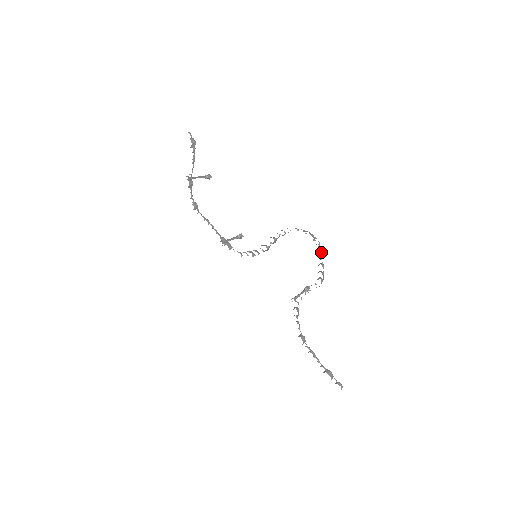
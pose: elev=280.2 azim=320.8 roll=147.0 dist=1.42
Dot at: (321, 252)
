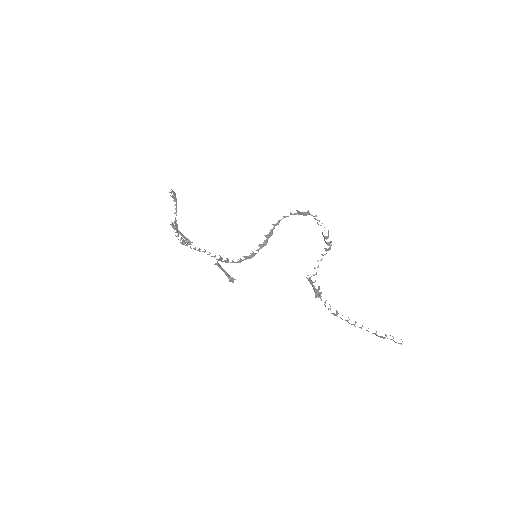
Dot at: occluded
